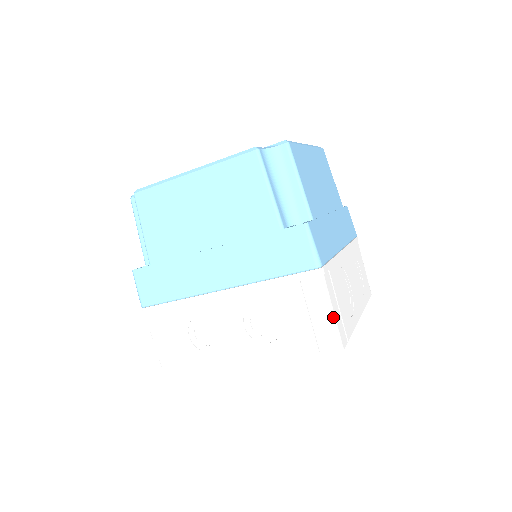
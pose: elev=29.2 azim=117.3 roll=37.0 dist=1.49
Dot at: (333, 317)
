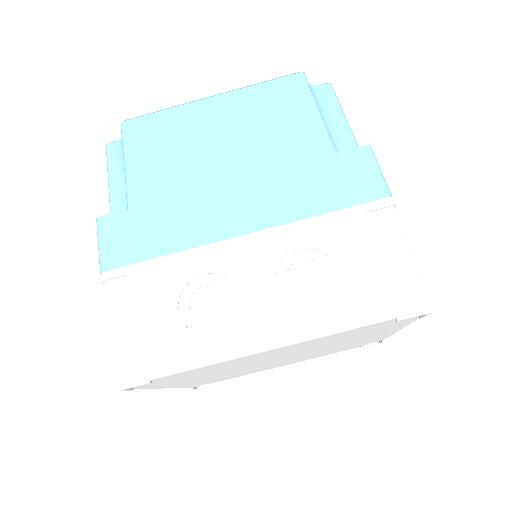
Dot at: (413, 263)
